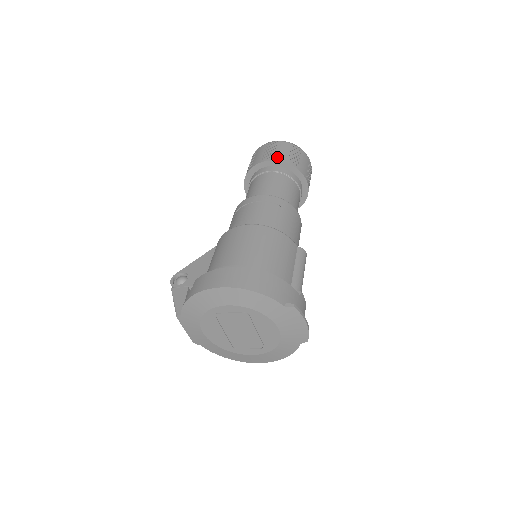
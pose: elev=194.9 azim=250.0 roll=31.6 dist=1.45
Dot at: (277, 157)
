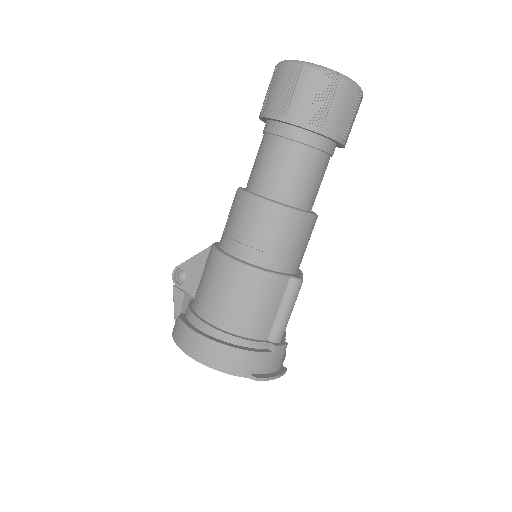
Dot at: (291, 114)
